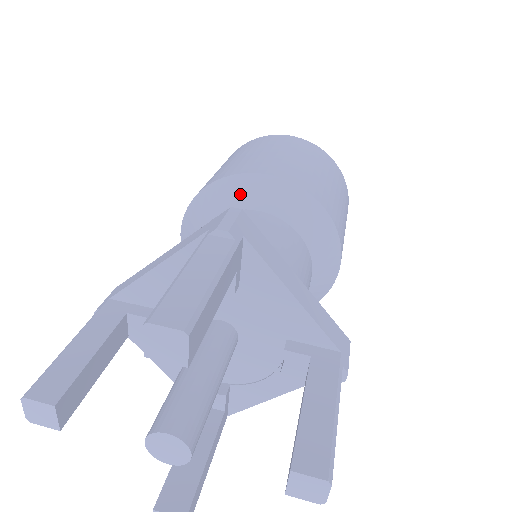
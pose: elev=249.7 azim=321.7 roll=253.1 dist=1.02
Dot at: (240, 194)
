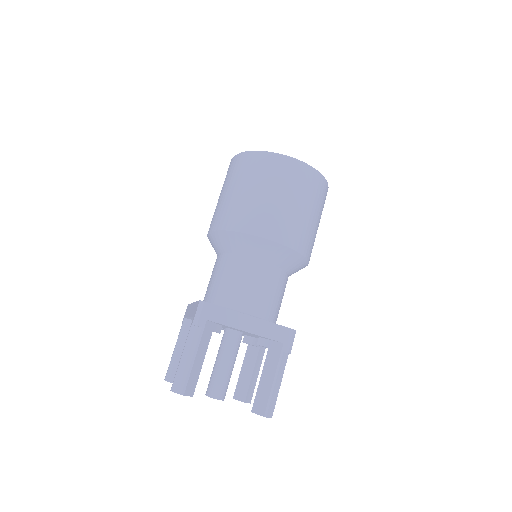
Dot at: (223, 244)
